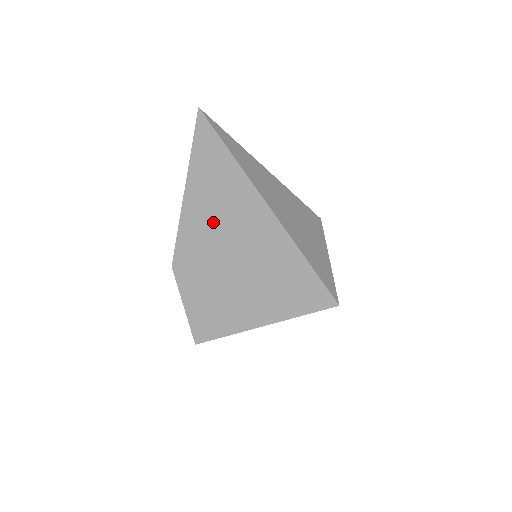
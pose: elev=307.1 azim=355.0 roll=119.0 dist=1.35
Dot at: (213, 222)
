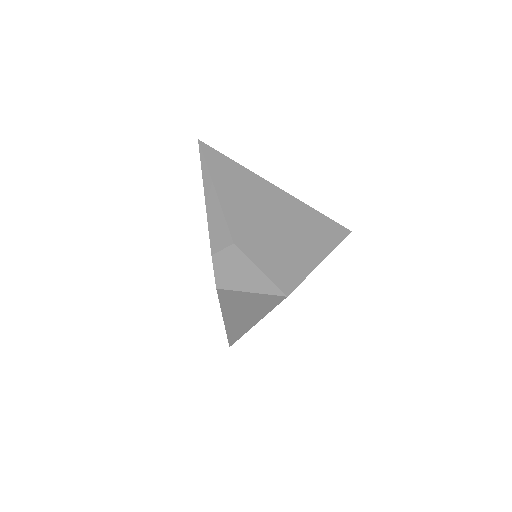
Dot at: (249, 204)
